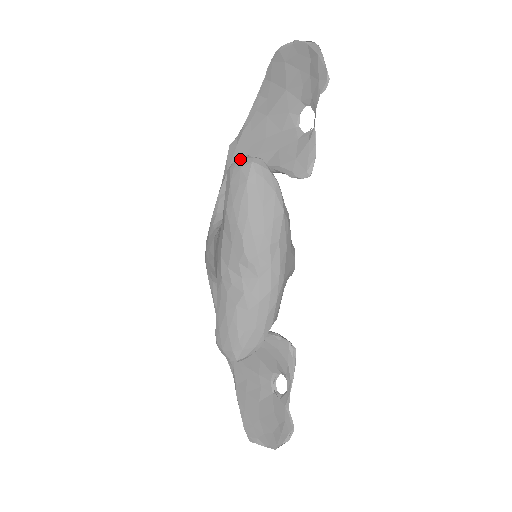
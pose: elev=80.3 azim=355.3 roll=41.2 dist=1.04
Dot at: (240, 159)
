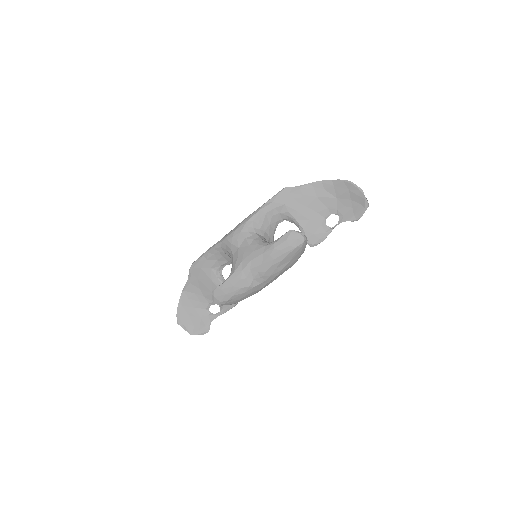
Dot at: (300, 233)
